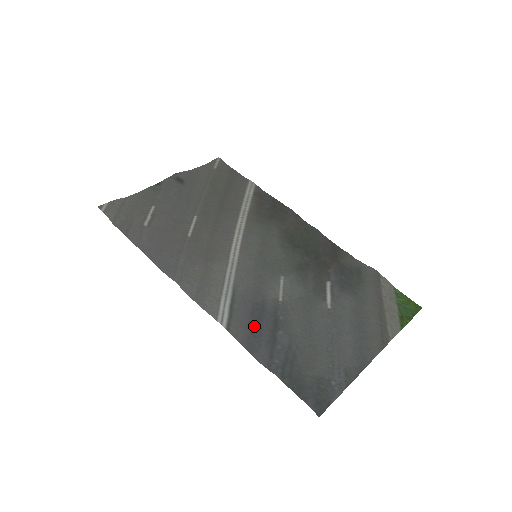
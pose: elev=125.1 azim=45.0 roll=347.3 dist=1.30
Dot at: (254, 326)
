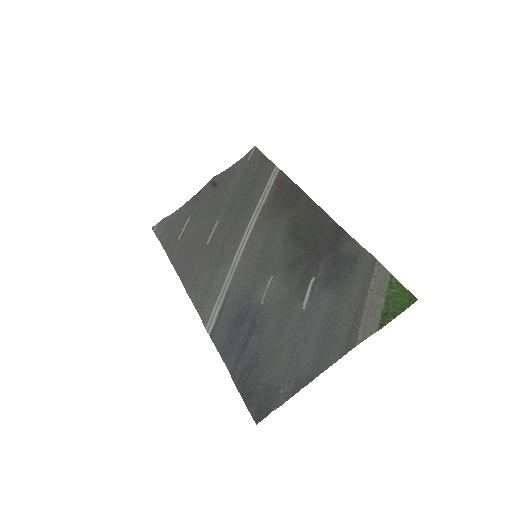
Dot at: (233, 332)
